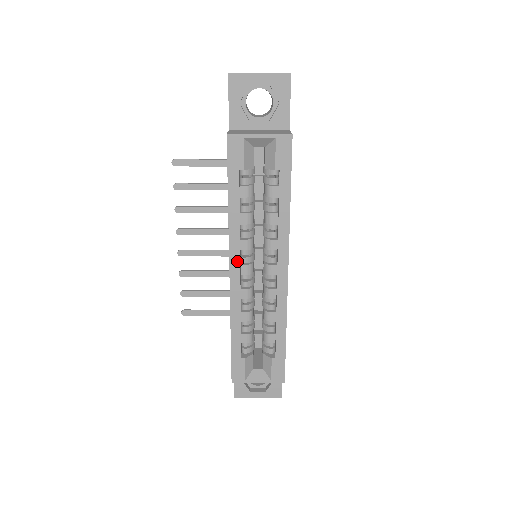
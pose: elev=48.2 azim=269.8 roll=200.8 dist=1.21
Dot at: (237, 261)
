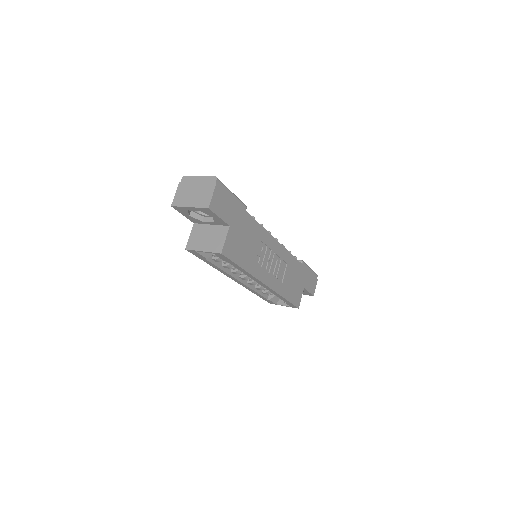
Dot at: (235, 279)
